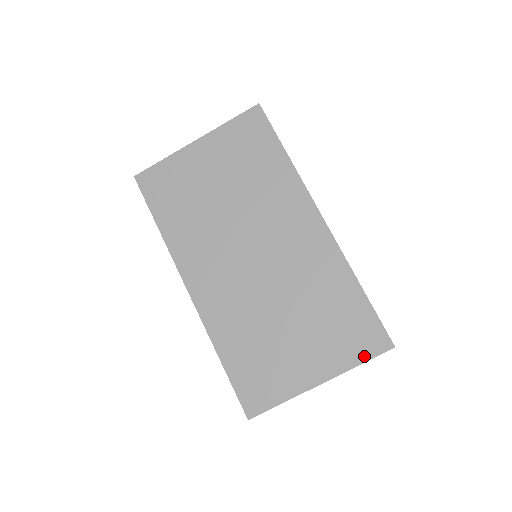
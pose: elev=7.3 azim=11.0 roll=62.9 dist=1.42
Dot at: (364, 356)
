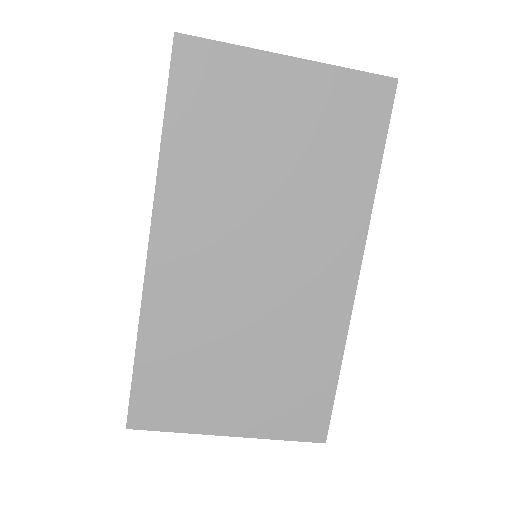
Dot at: (292, 435)
